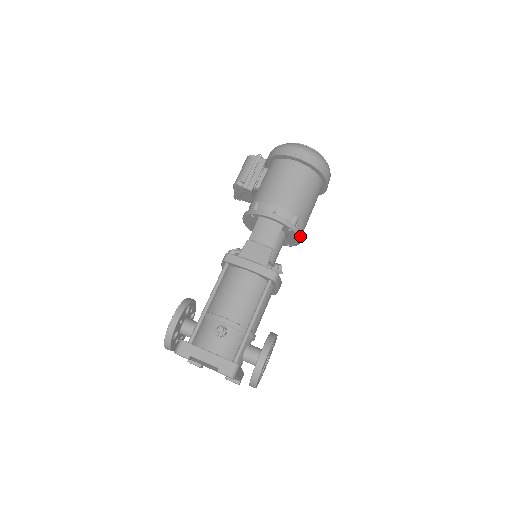
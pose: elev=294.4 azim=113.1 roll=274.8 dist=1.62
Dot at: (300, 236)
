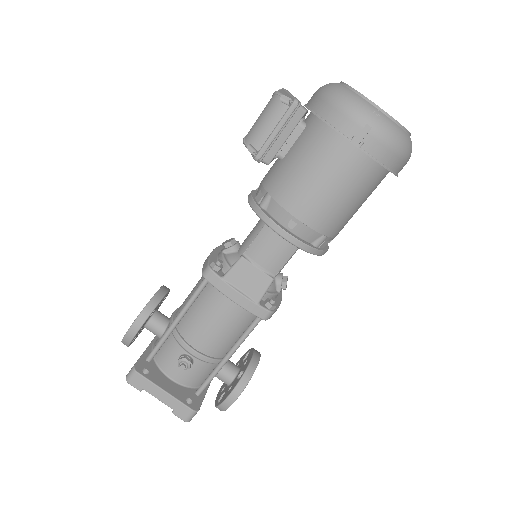
Dot at: (324, 253)
